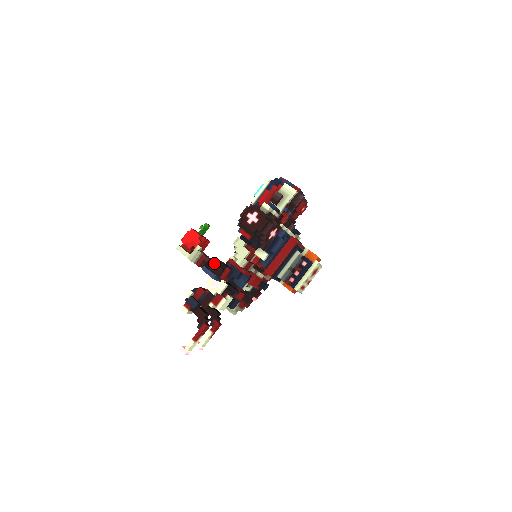
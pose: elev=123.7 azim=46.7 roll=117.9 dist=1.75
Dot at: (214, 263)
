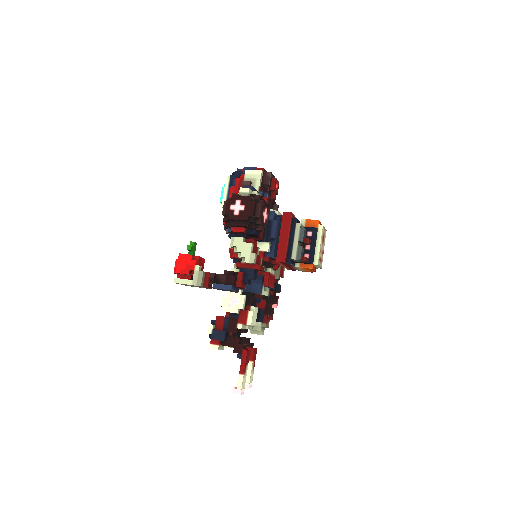
Dot at: (222, 275)
